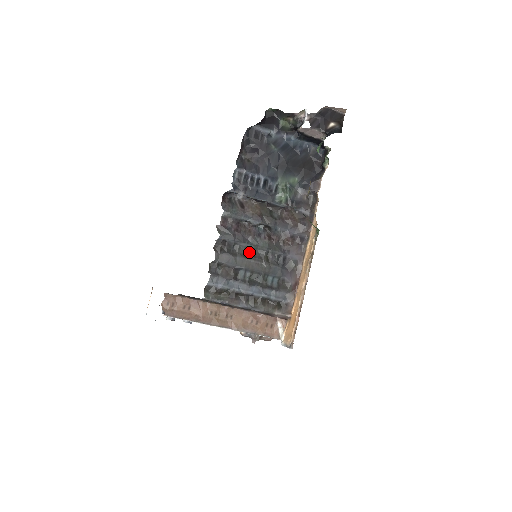
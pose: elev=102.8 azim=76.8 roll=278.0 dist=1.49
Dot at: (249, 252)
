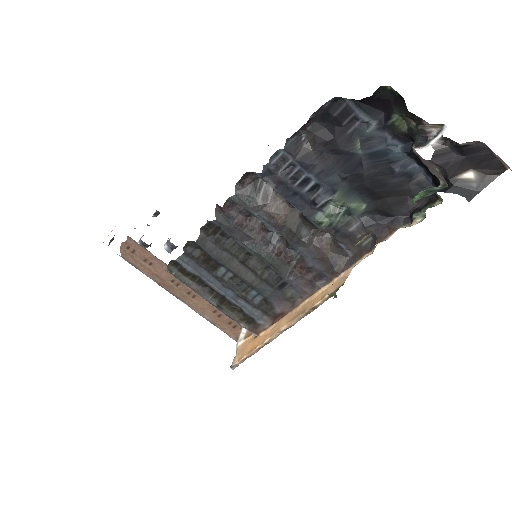
Dot at: (244, 254)
